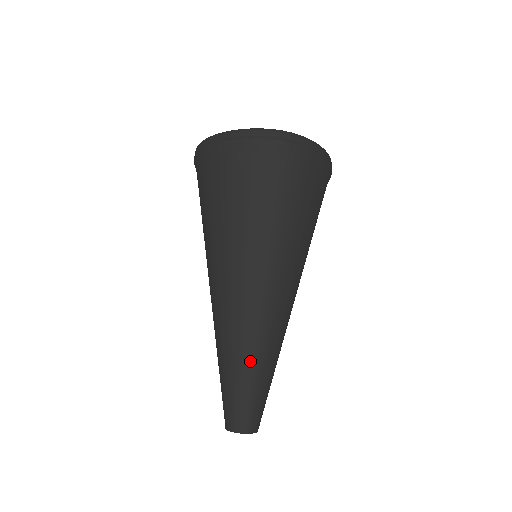
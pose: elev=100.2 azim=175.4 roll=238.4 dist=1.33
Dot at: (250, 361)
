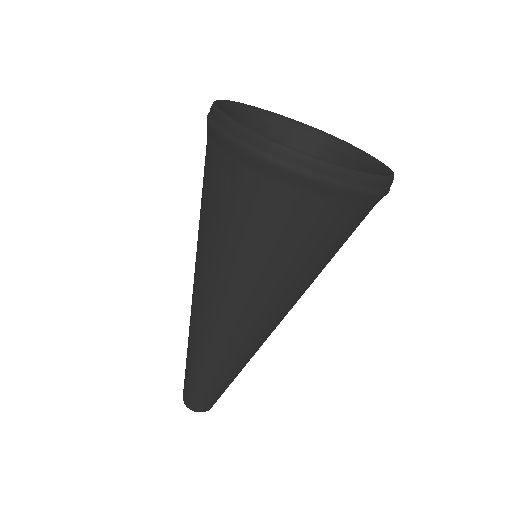
Dot at: occluded
